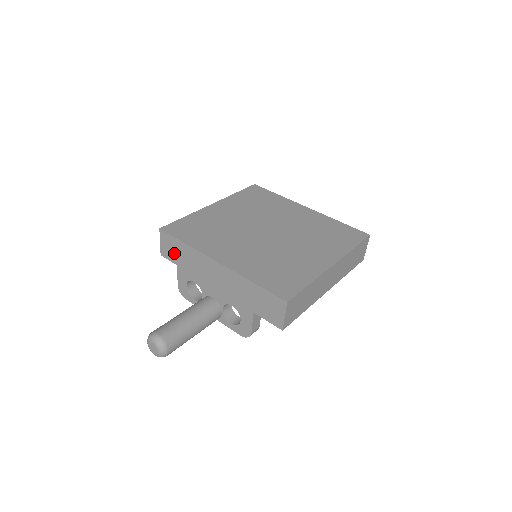
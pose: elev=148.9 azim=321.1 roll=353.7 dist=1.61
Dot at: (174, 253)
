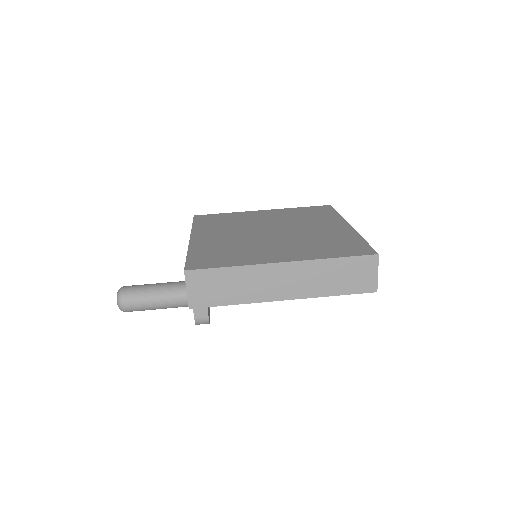
Dot at: occluded
